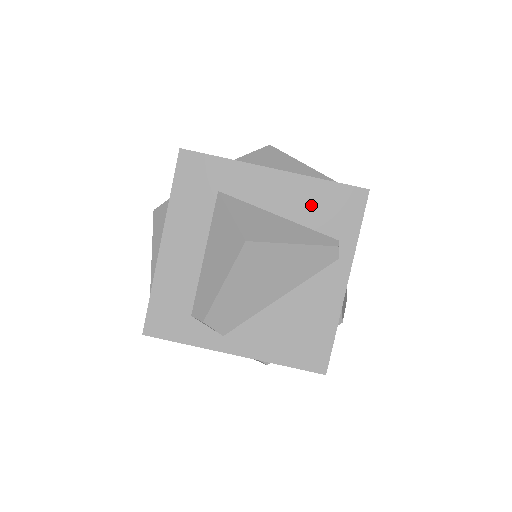
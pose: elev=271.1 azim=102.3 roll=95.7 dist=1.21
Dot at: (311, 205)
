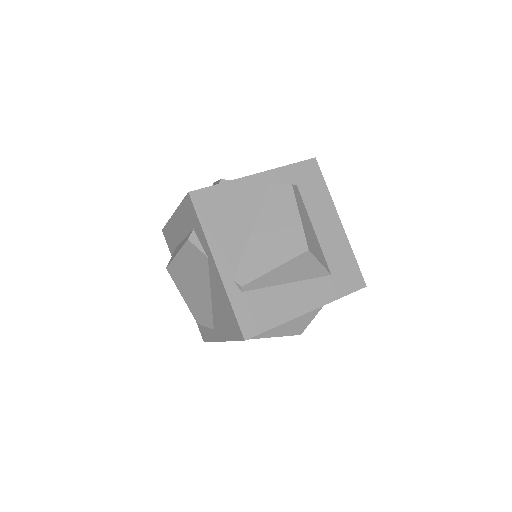
Dot at: occluded
